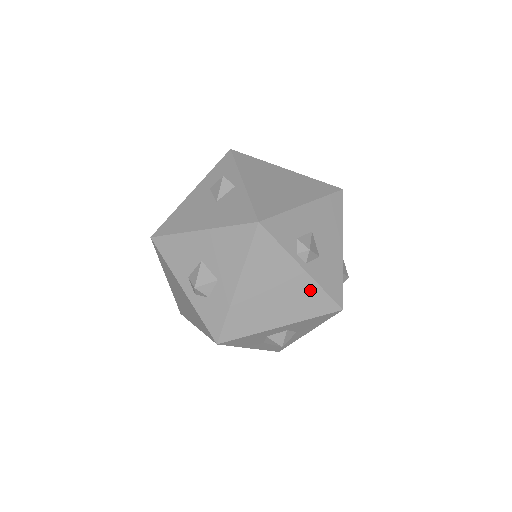
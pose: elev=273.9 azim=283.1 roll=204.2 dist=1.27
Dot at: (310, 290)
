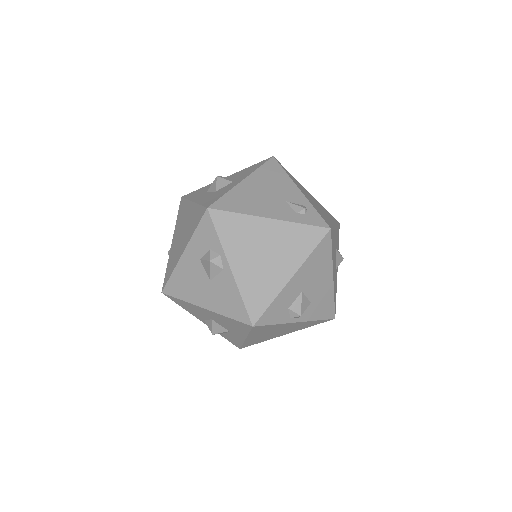
Dot at: (306, 323)
